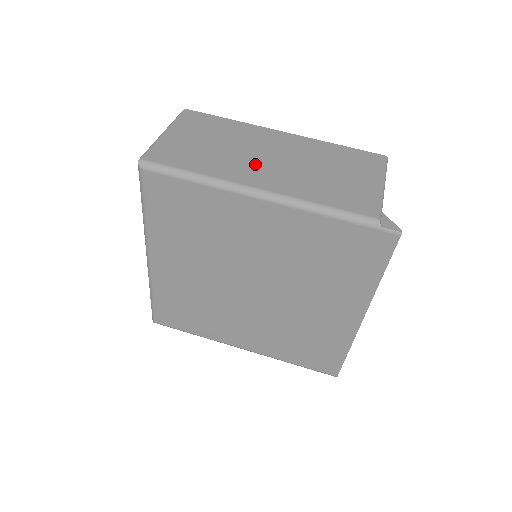
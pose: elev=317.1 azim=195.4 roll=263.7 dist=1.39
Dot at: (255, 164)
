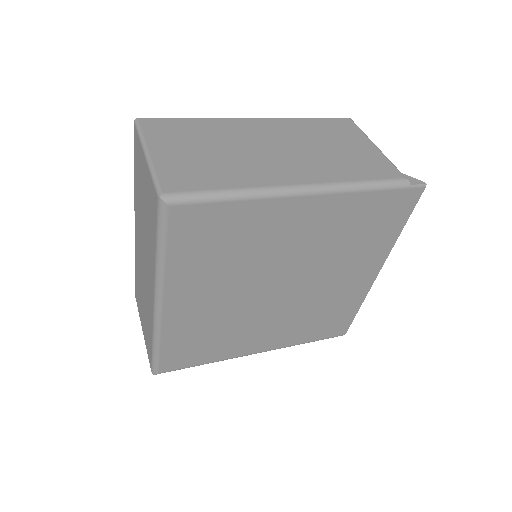
Dot at: (270, 160)
